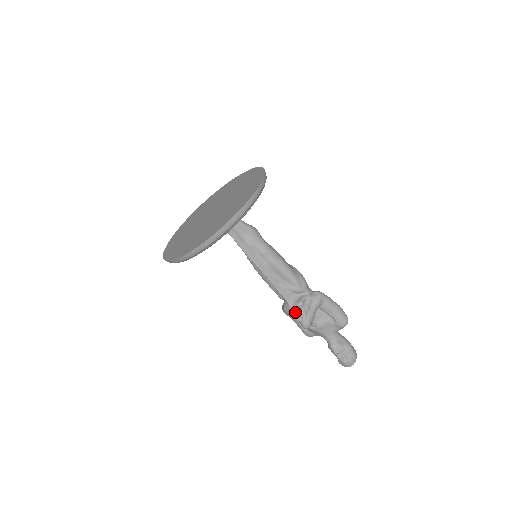
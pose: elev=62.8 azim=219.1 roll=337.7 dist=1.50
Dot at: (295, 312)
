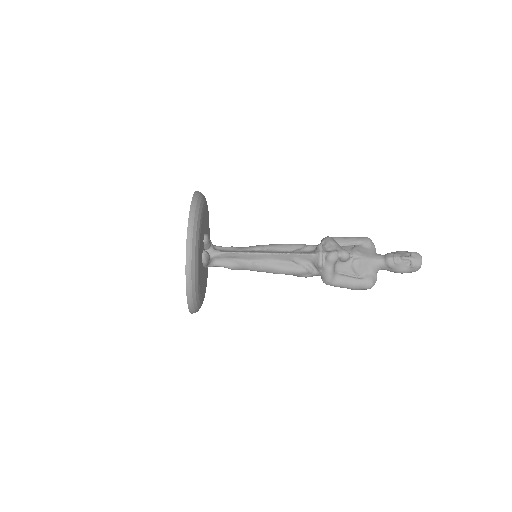
Dot at: (325, 253)
